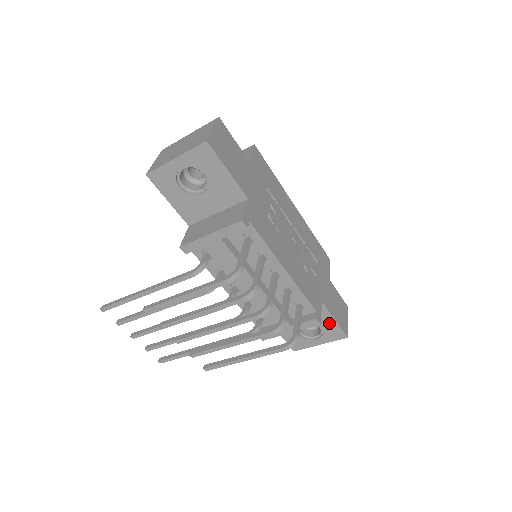
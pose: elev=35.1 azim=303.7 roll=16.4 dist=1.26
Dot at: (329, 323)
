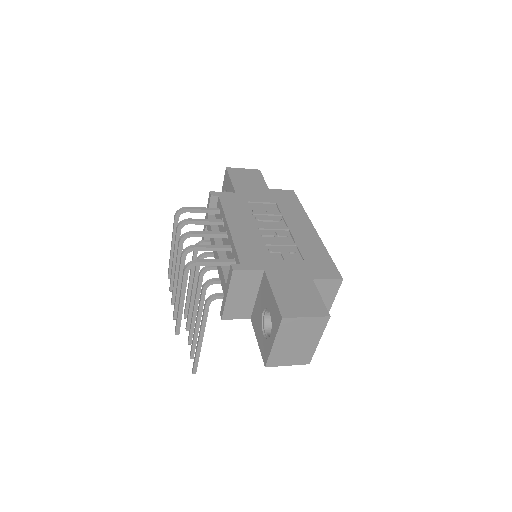
Dot at: (271, 301)
